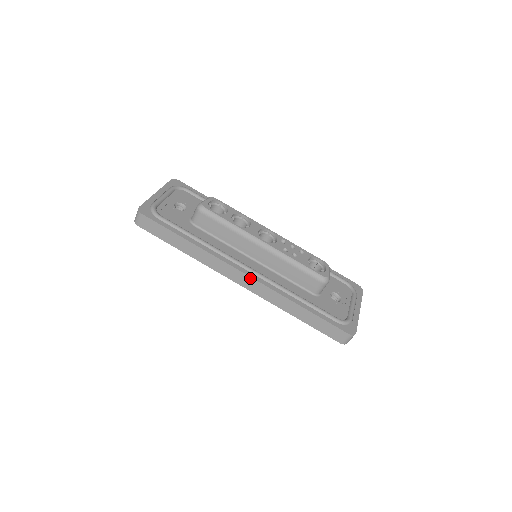
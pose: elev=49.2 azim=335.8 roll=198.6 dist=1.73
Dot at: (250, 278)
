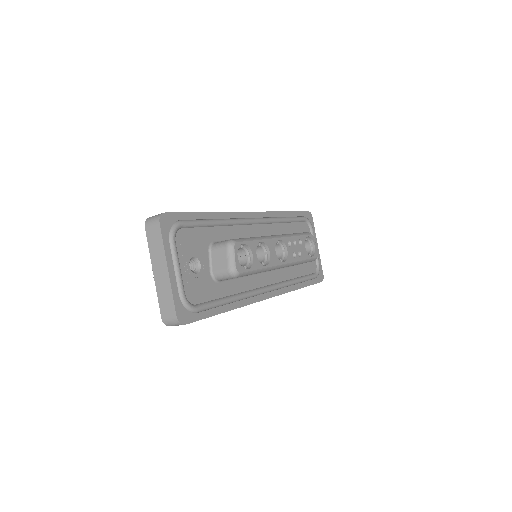
Dot at: occluded
